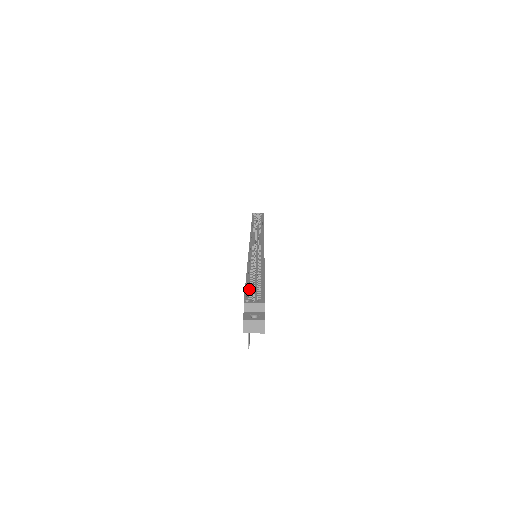
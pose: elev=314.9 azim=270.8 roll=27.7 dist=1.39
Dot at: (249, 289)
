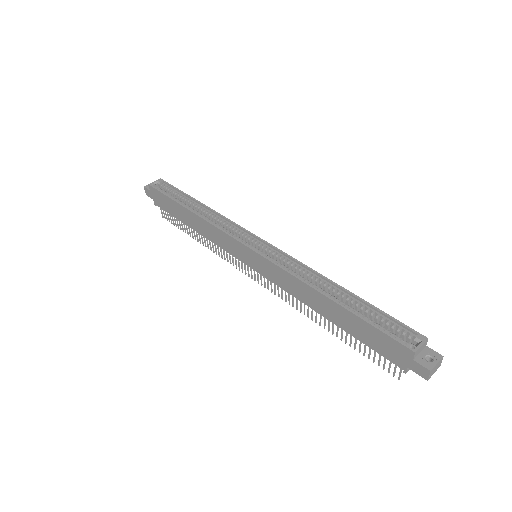
Dot at: (377, 326)
